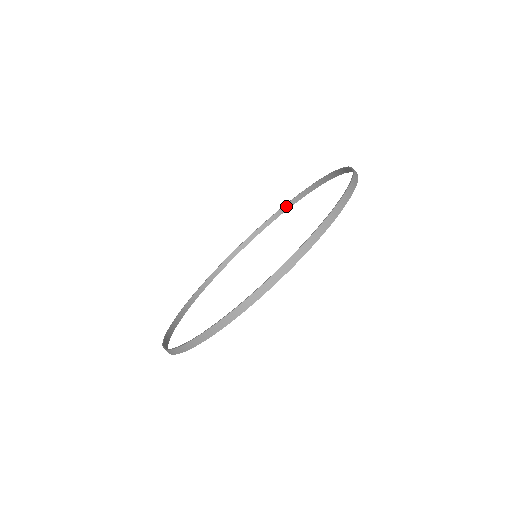
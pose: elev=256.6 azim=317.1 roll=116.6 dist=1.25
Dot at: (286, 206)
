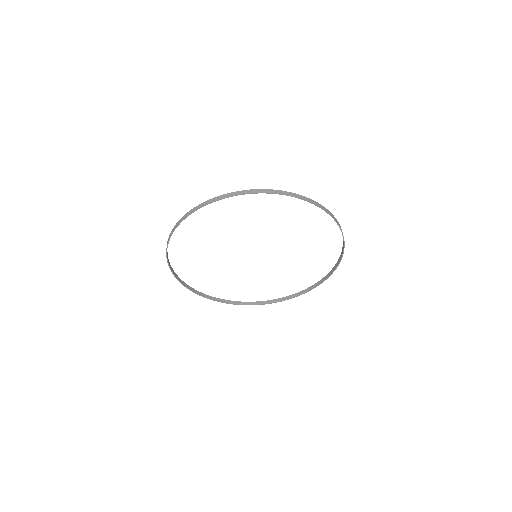
Dot at: (267, 301)
